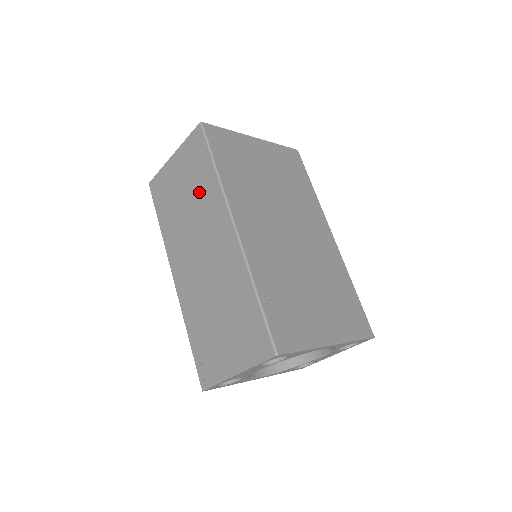
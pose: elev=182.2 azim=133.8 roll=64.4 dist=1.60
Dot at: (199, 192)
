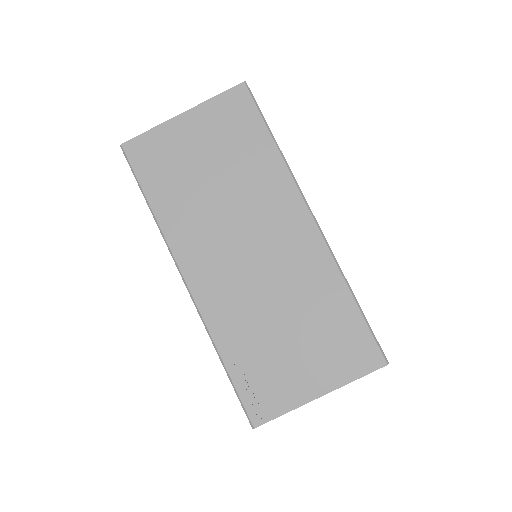
Dot at: (244, 169)
